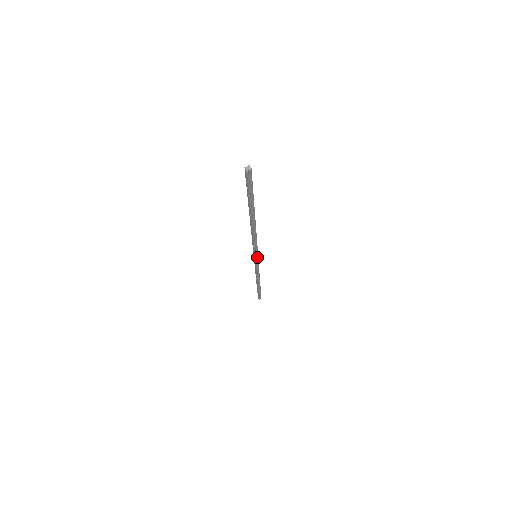
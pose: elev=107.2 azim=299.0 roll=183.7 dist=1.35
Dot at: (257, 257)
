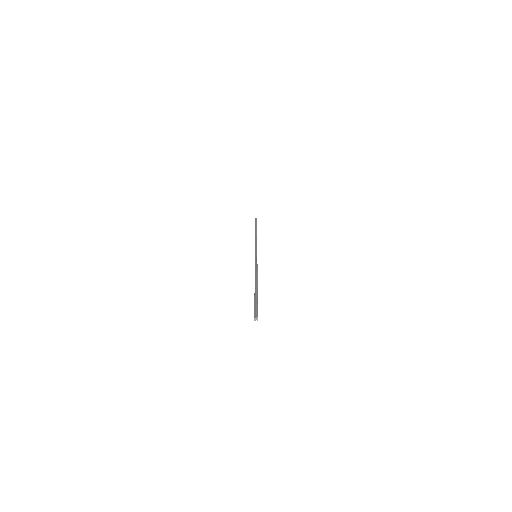
Dot at: occluded
